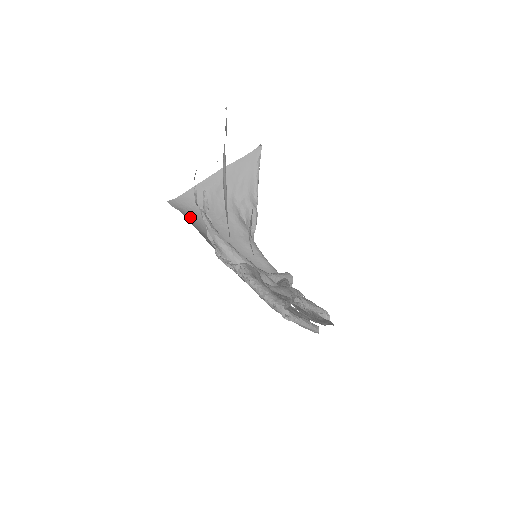
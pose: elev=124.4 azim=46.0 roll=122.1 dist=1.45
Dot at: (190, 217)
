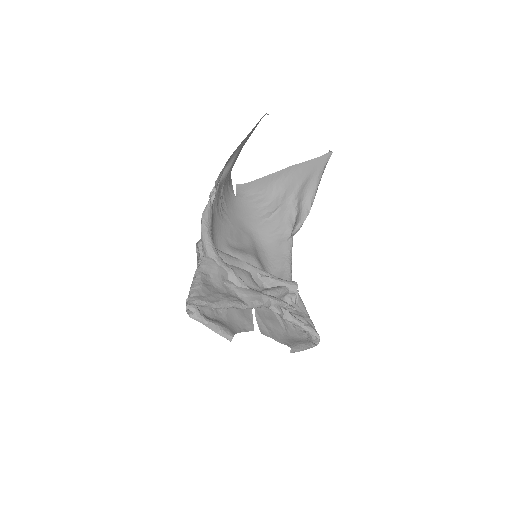
Dot at: (243, 203)
